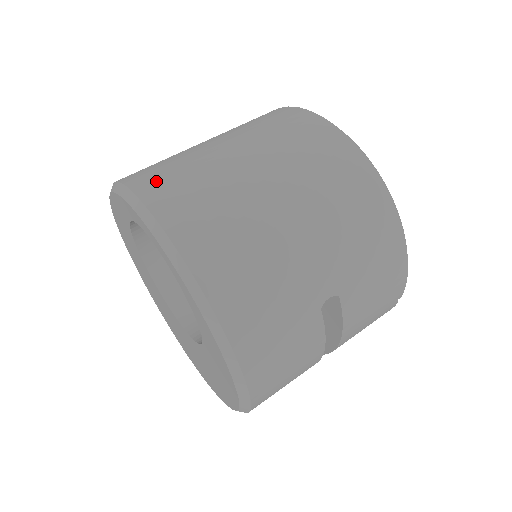
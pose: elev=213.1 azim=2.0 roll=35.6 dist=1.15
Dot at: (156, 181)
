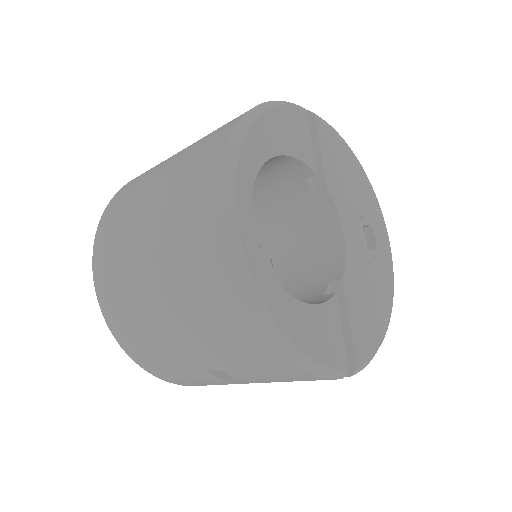
Dot at: (108, 223)
